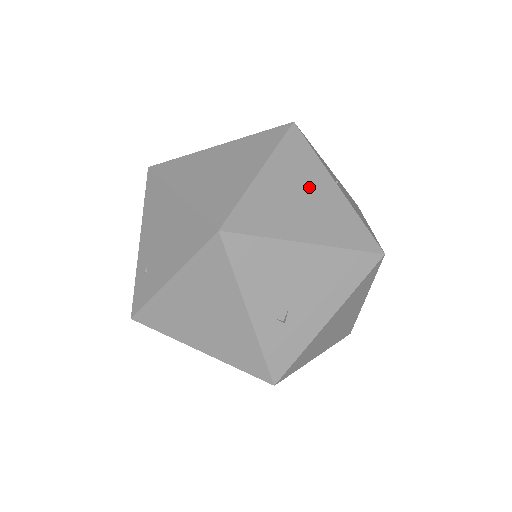
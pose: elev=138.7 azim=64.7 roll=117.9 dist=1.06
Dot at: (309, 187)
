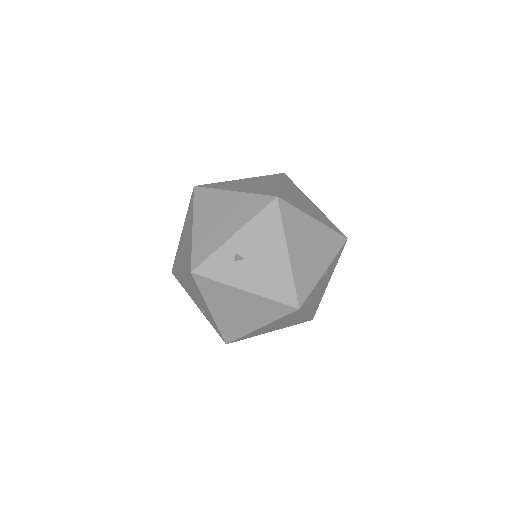
Dot at: (317, 252)
